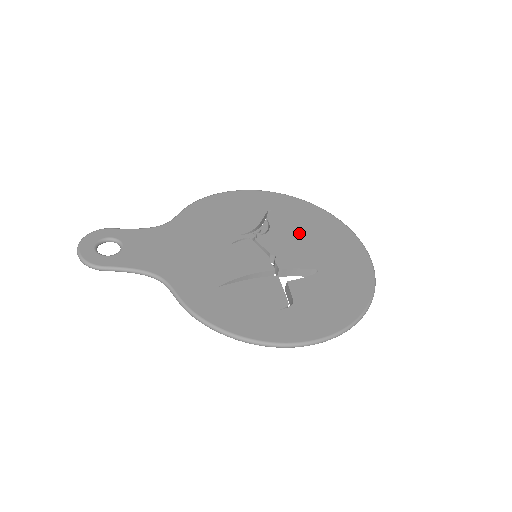
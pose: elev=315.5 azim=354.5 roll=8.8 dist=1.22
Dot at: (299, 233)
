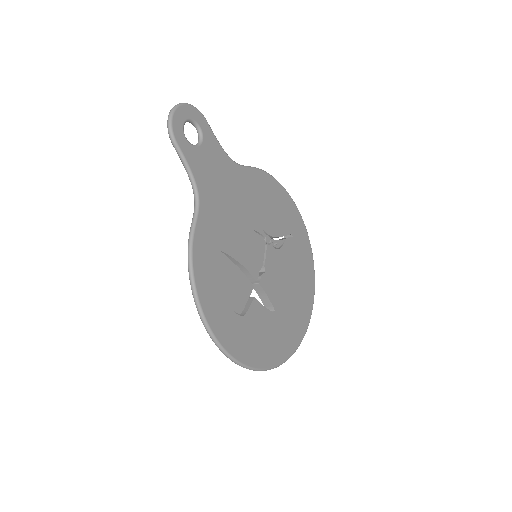
Dot at: (290, 273)
